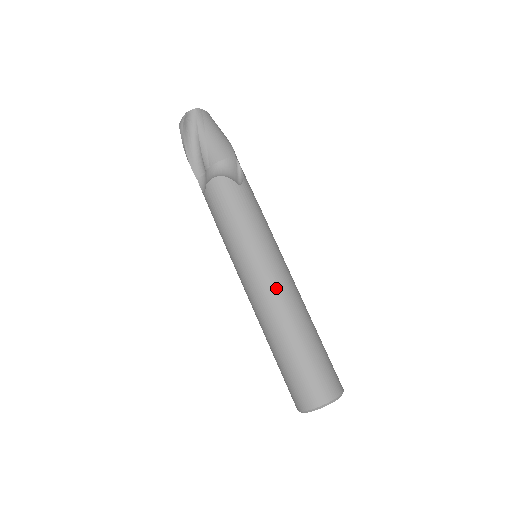
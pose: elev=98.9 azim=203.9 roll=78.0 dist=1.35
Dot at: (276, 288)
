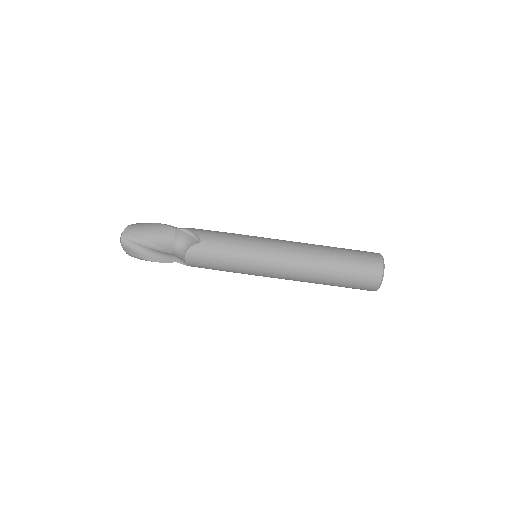
Dot at: (289, 262)
